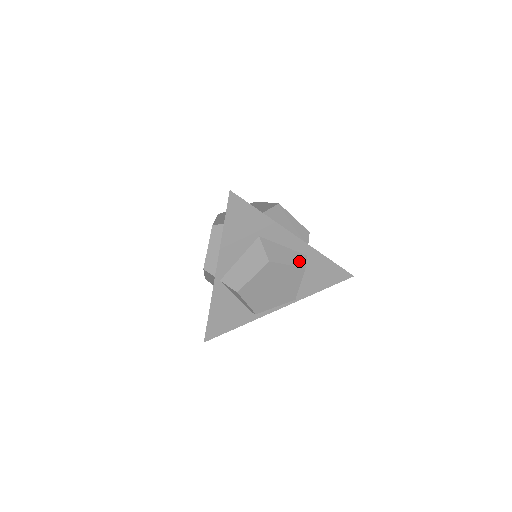
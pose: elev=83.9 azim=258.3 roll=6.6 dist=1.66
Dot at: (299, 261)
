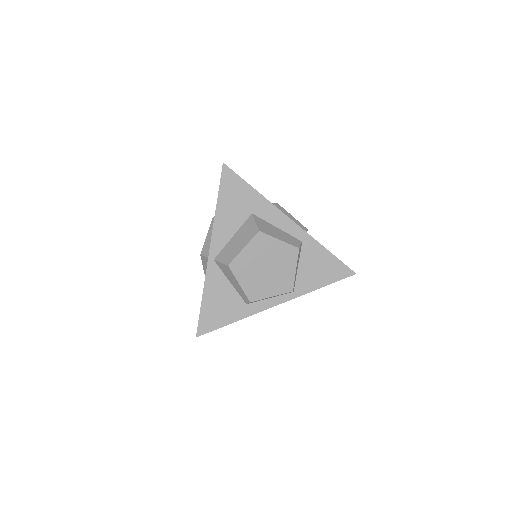
Dot at: (292, 242)
